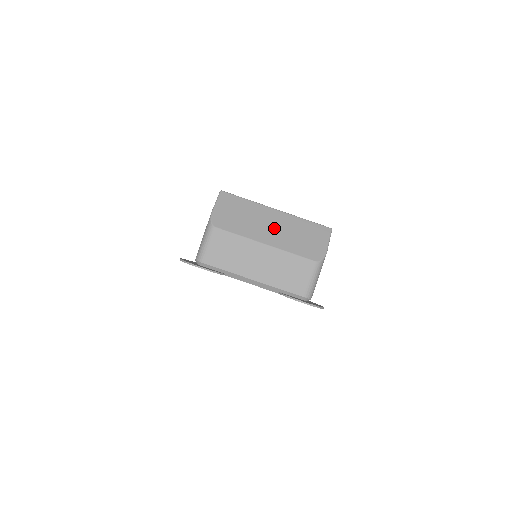
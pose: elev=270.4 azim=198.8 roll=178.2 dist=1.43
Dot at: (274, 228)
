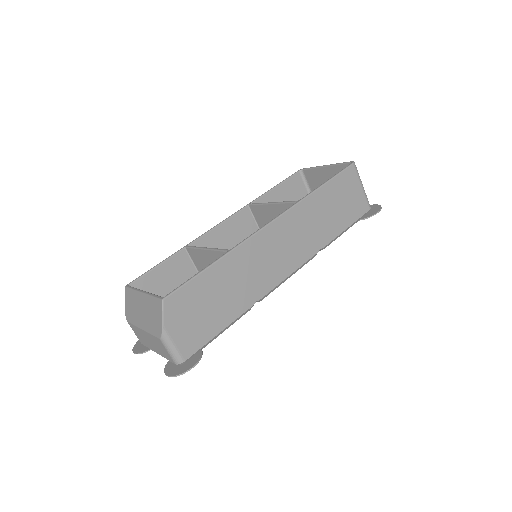
Dot at: (142, 312)
